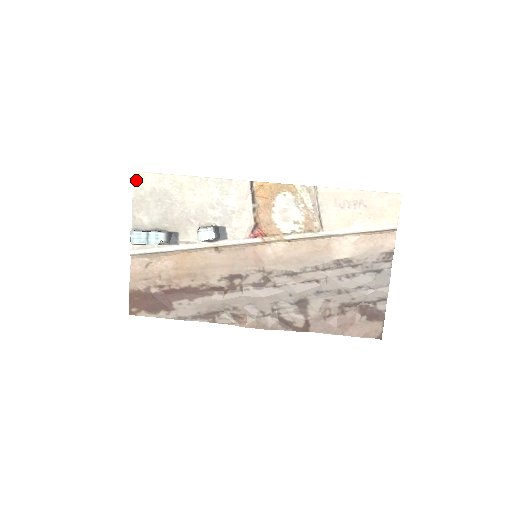
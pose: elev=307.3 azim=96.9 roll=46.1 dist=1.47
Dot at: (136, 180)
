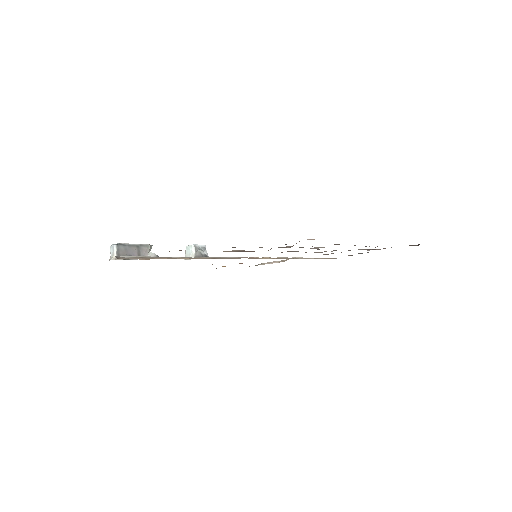
Dot at: occluded
